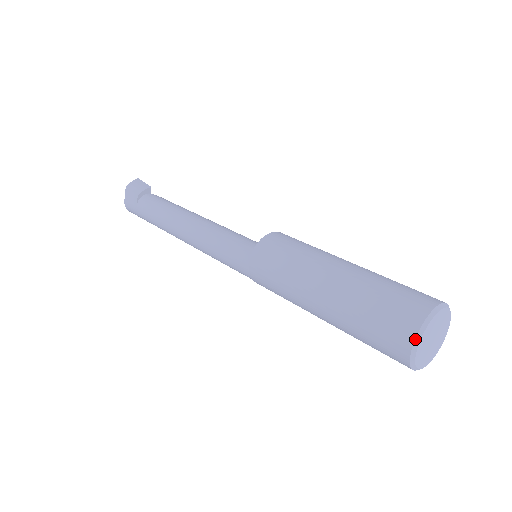
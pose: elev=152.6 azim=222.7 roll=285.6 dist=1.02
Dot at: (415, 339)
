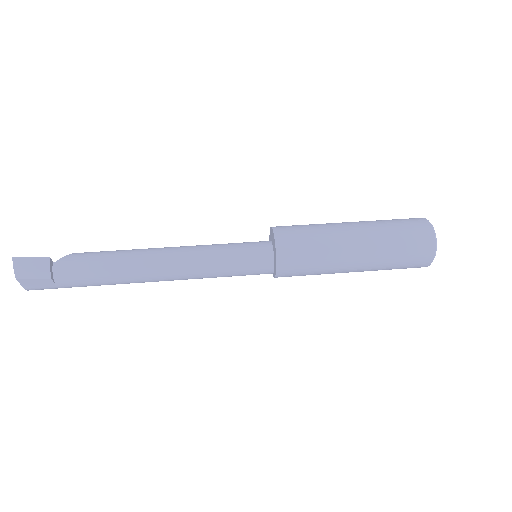
Dot at: occluded
